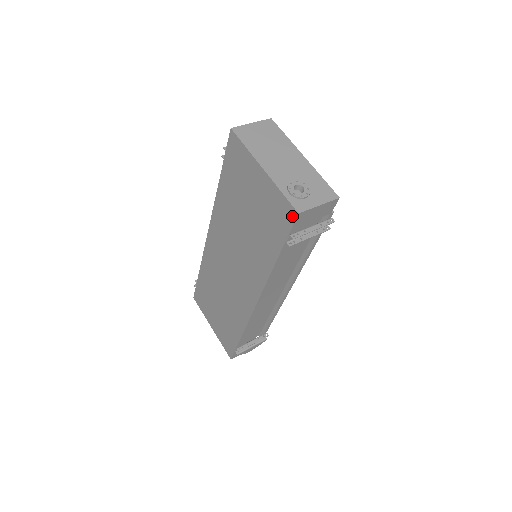
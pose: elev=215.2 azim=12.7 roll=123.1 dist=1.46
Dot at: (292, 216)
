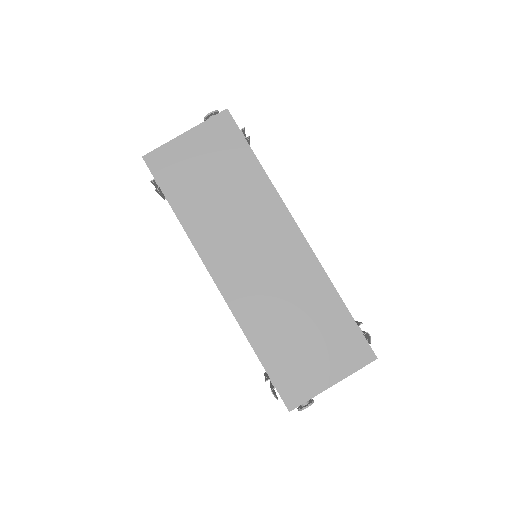
Dot at: (227, 117)
